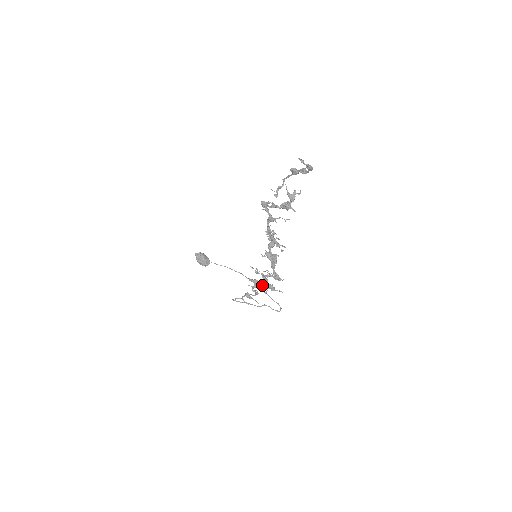
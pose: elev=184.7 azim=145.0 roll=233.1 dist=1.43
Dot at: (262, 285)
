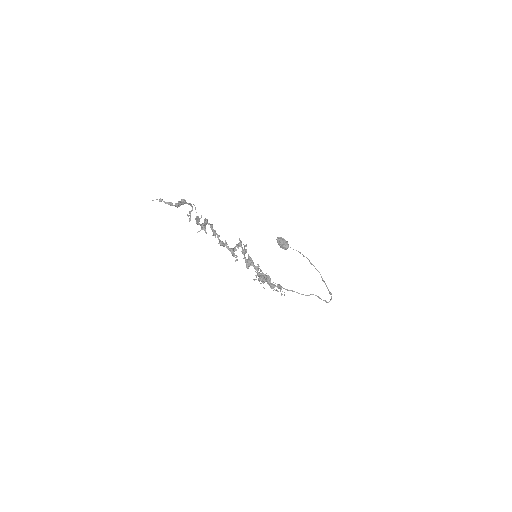
Dot at: occluded
